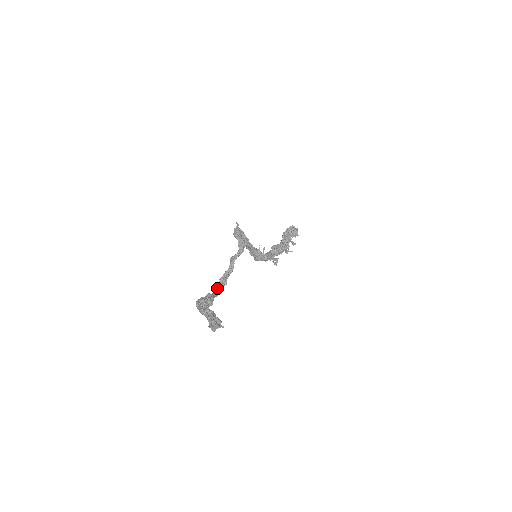
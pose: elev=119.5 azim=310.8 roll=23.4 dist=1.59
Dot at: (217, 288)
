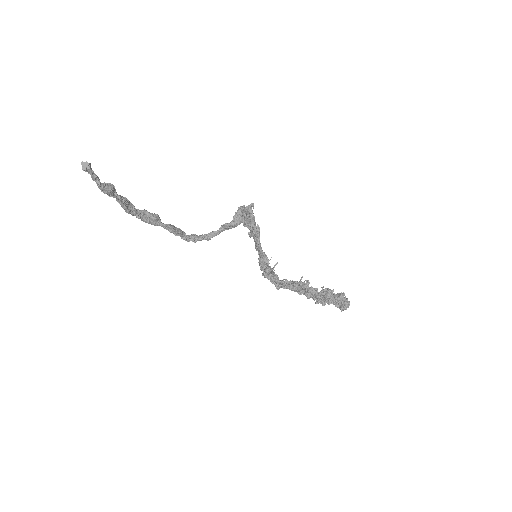
Dot at: (176, 227)
